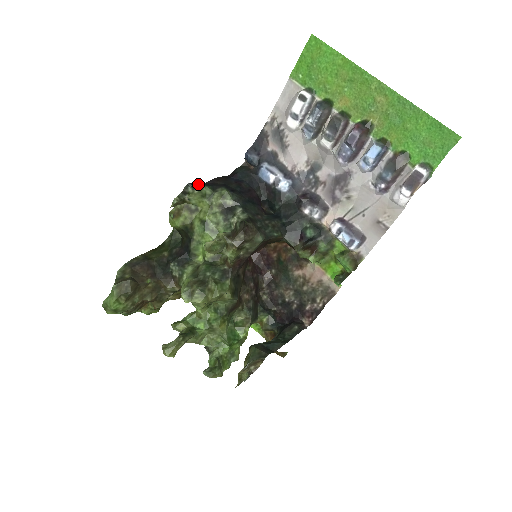
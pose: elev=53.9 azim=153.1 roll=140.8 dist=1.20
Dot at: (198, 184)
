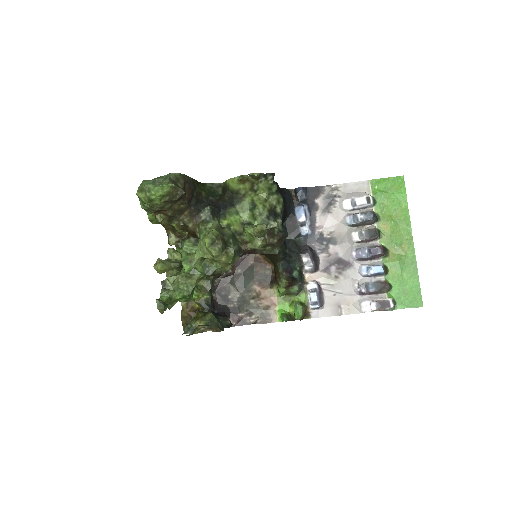
Dot at: occluded
